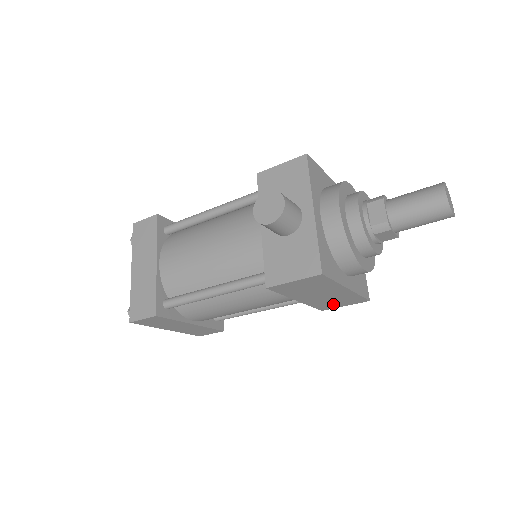
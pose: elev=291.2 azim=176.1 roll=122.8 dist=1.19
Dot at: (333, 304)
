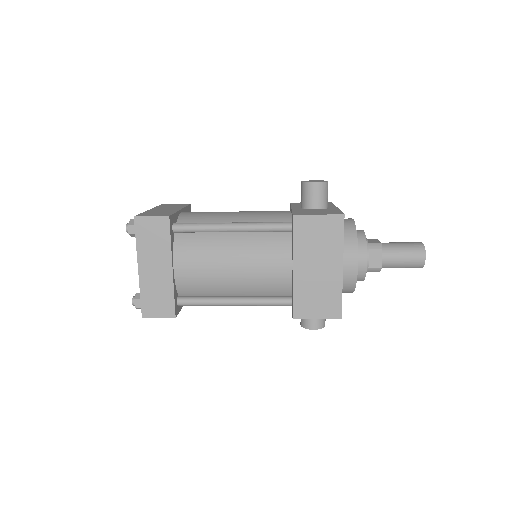
Dot at: (311, 304)
